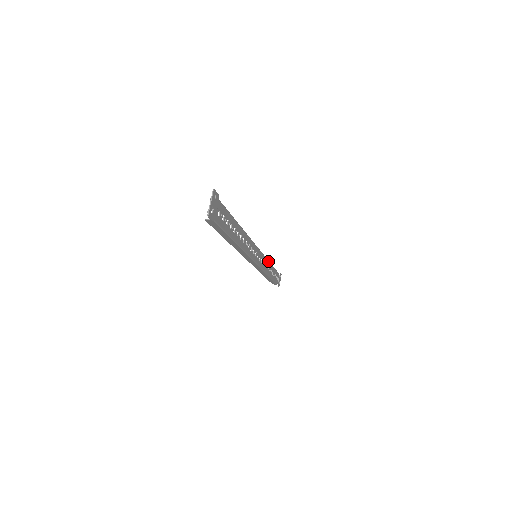
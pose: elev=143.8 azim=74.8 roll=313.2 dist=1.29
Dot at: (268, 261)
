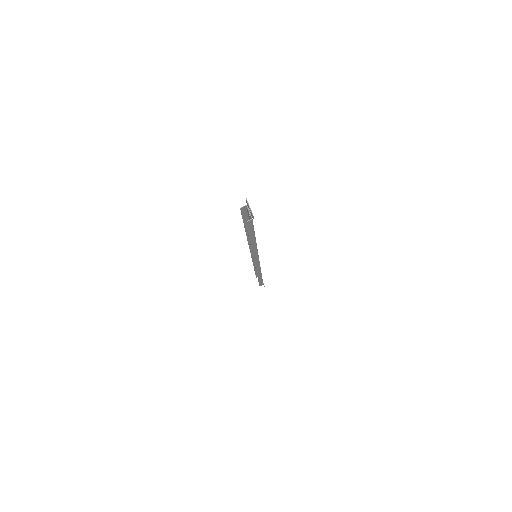
Dot at: occluded
